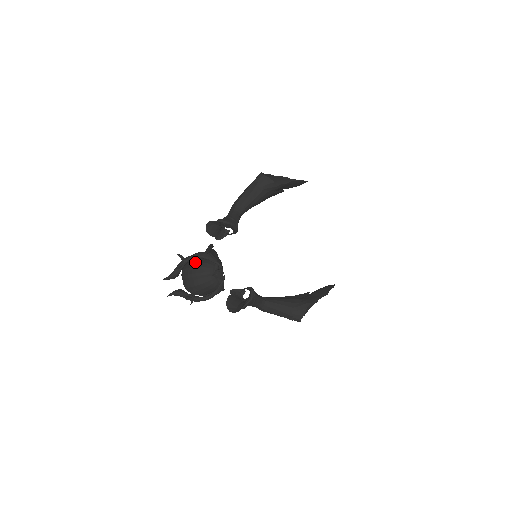
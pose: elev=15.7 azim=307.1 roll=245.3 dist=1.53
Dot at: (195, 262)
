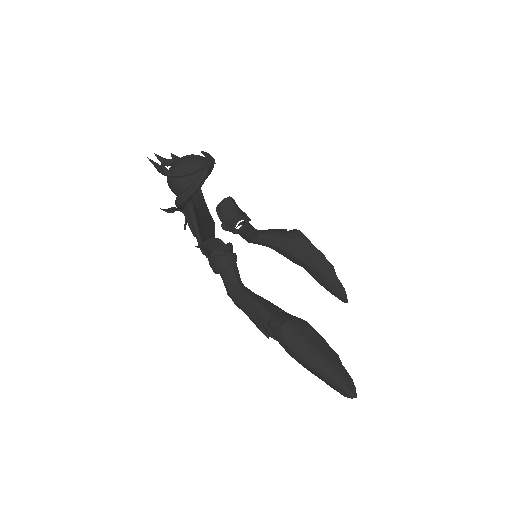
Dot at: occluded
